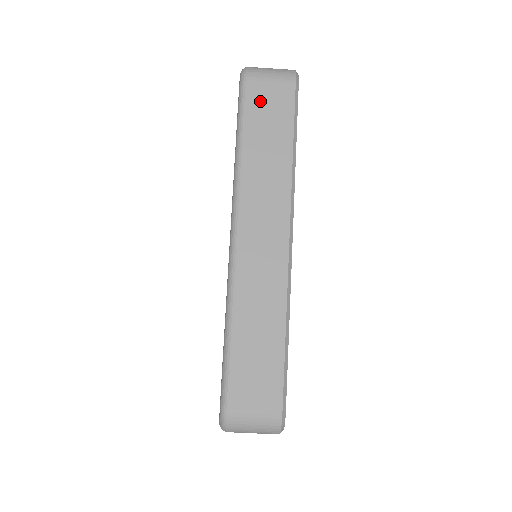
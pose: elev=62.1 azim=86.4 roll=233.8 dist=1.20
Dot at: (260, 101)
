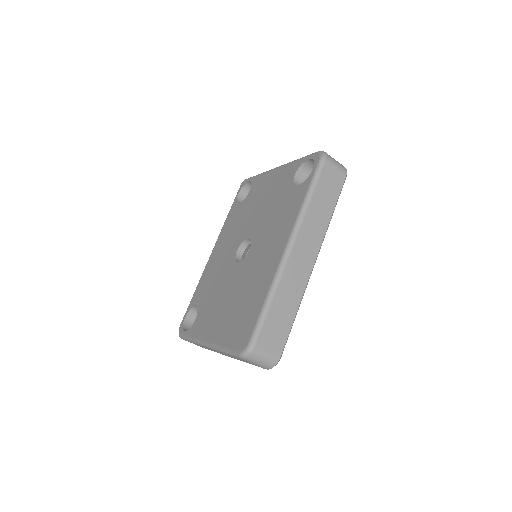
Dot at: (327, 177)
